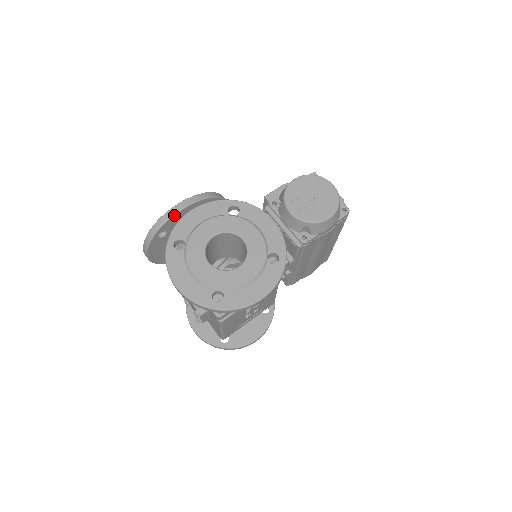
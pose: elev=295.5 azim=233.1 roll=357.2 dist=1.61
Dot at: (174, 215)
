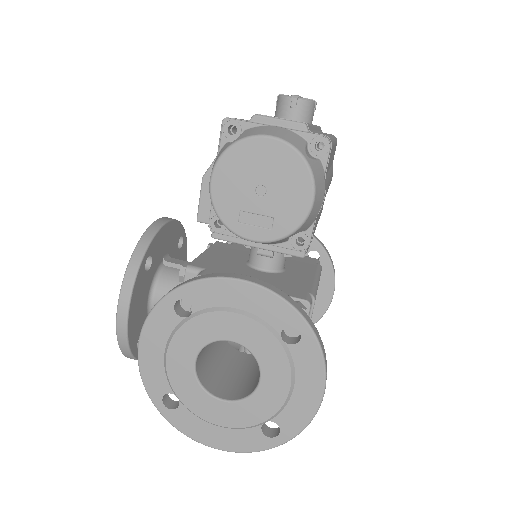
Dot at: (127, 332)
